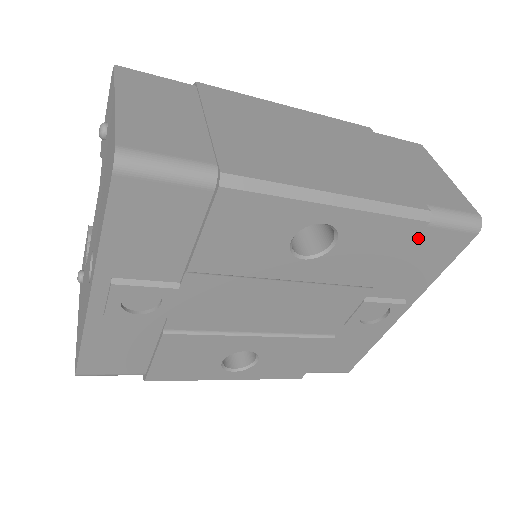
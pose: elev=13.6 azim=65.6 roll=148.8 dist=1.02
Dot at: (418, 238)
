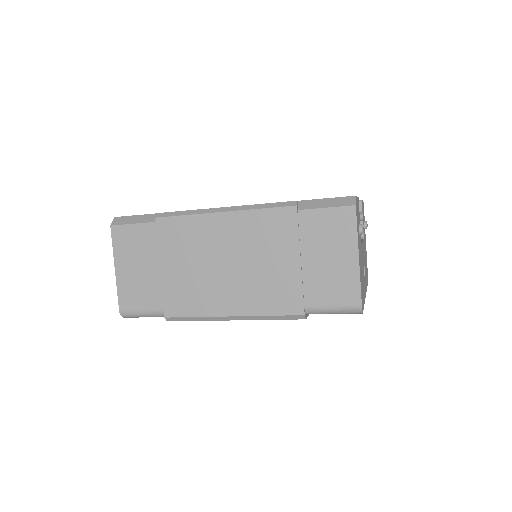
Dot at: occluded
